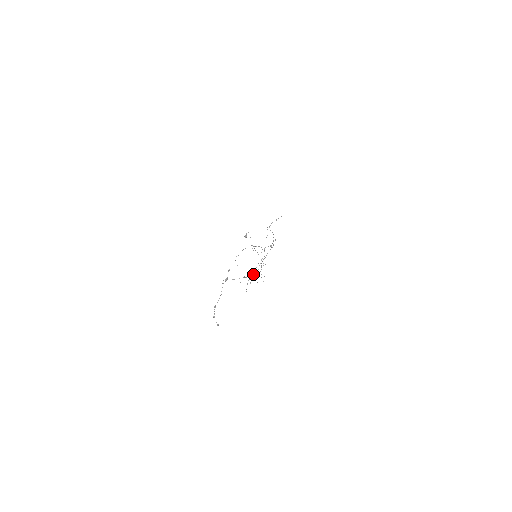
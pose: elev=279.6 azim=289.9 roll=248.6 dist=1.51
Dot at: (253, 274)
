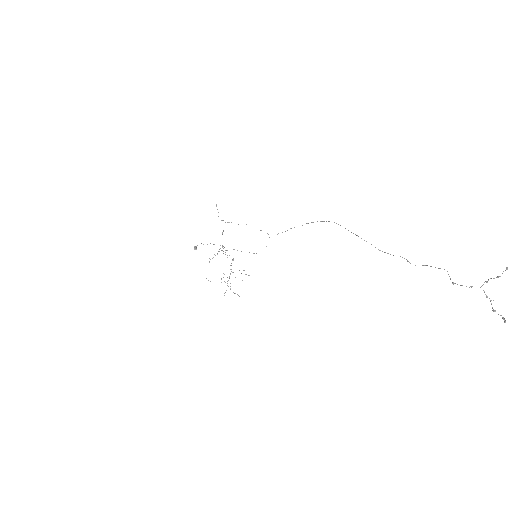
Dot at: (229, 277)
